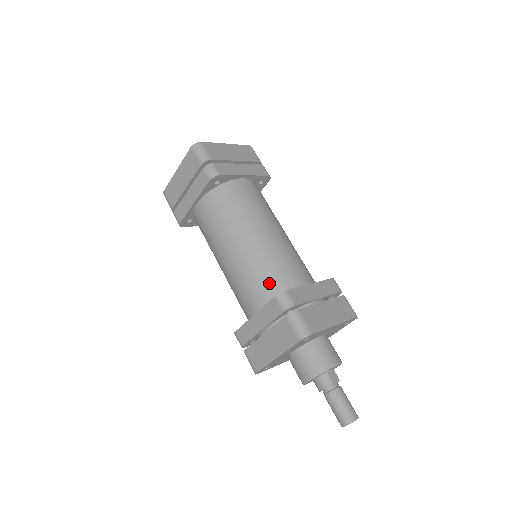
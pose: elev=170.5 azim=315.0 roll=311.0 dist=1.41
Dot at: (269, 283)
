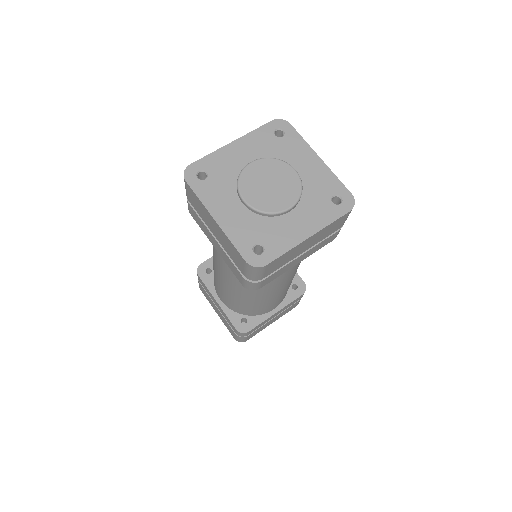
Dot at: (242, 309)
